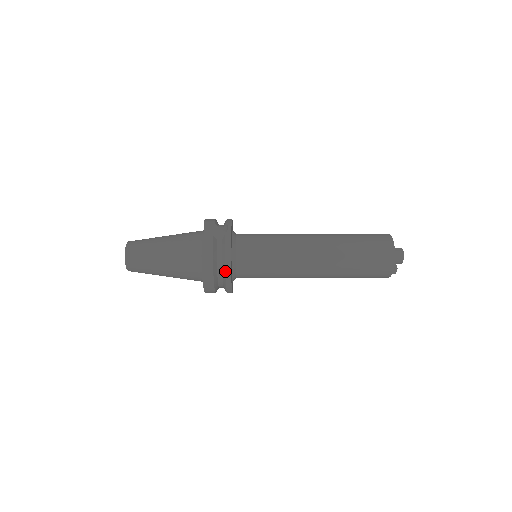
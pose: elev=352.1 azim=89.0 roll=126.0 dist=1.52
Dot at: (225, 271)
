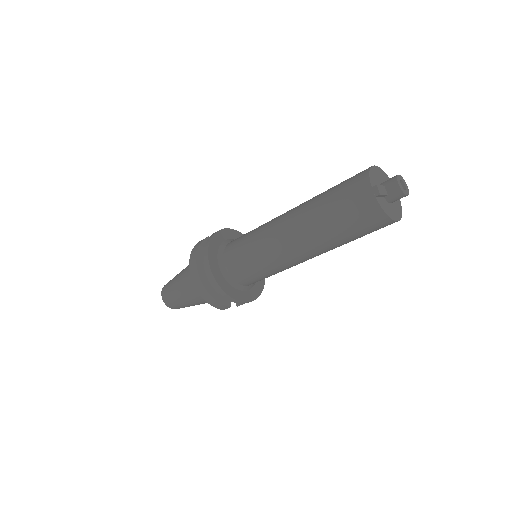
Dot at: (204, 256)
